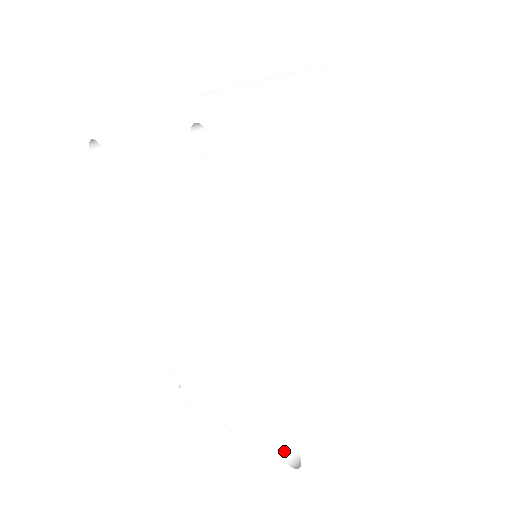
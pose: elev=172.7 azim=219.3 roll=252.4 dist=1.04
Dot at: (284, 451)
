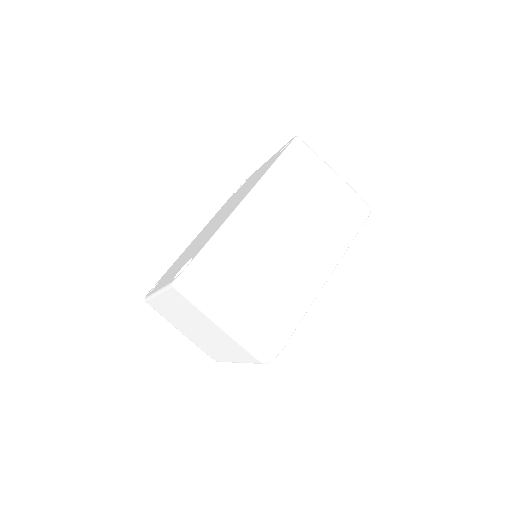
Dot at: occluded
